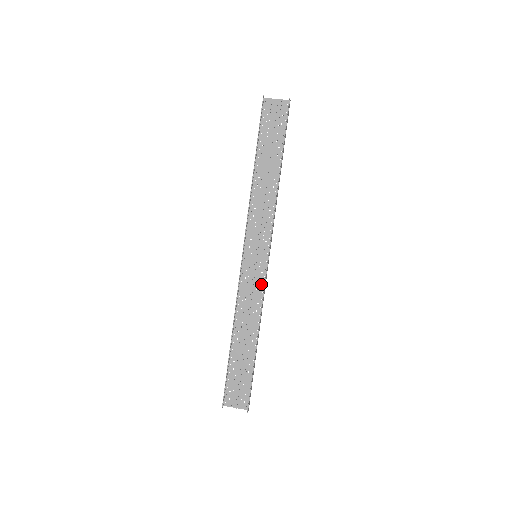
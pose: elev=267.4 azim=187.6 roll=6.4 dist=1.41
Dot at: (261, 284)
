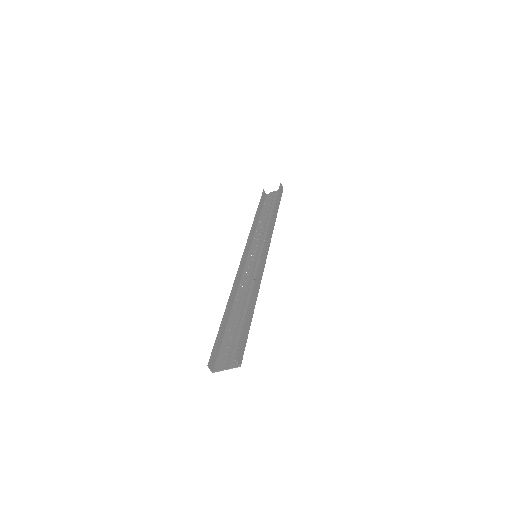
Dot at: occluded
